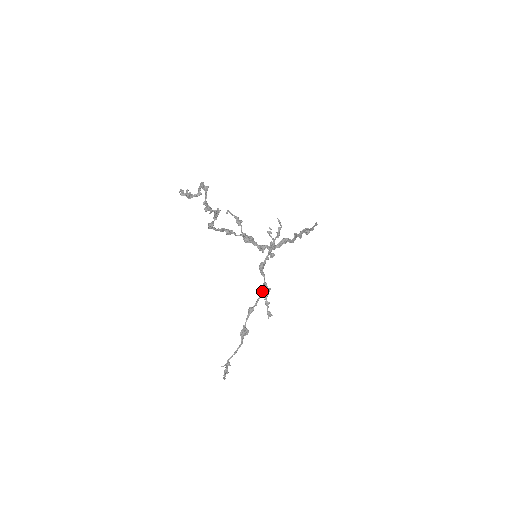
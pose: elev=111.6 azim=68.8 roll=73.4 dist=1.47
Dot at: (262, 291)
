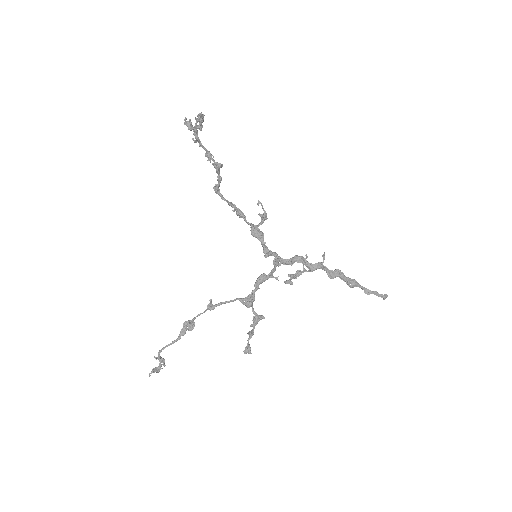
Dot at: (242, 300)
